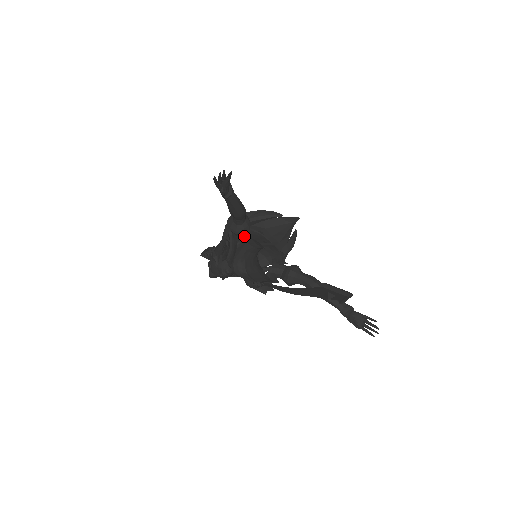
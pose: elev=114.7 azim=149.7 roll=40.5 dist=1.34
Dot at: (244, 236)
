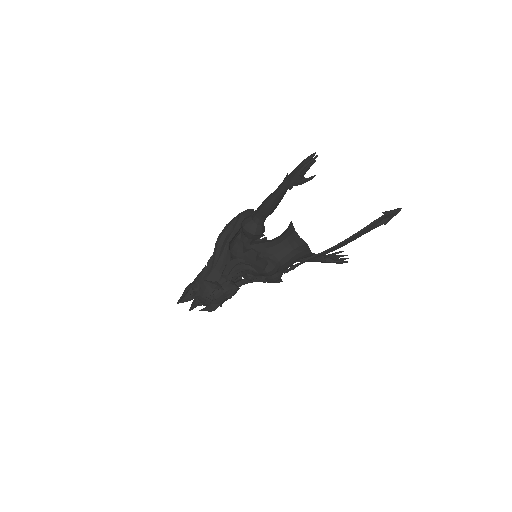
Dot at: occluded
